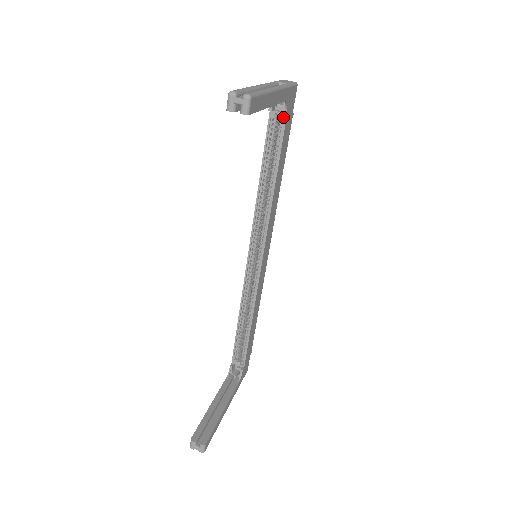
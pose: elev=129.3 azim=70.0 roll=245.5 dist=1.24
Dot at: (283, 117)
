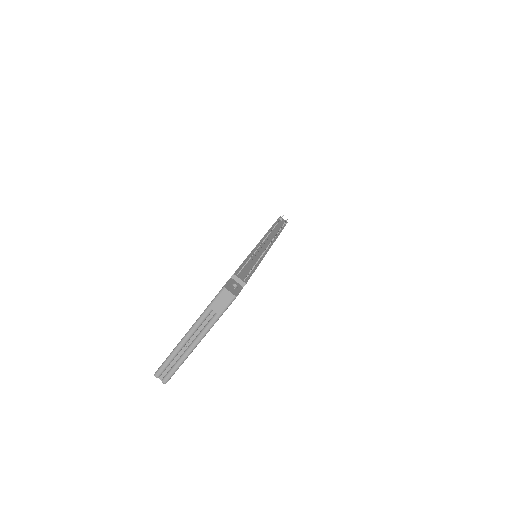
Dot at: occluded
